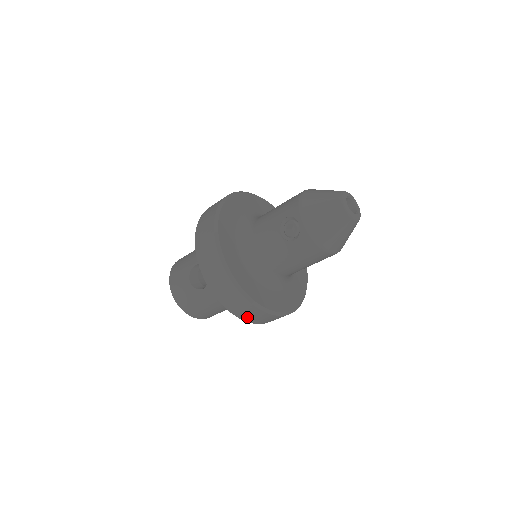
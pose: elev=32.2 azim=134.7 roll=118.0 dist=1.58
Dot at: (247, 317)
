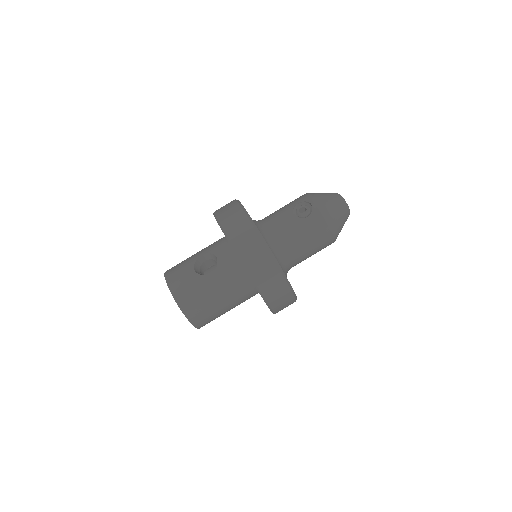
Dot at: (264, 284)
